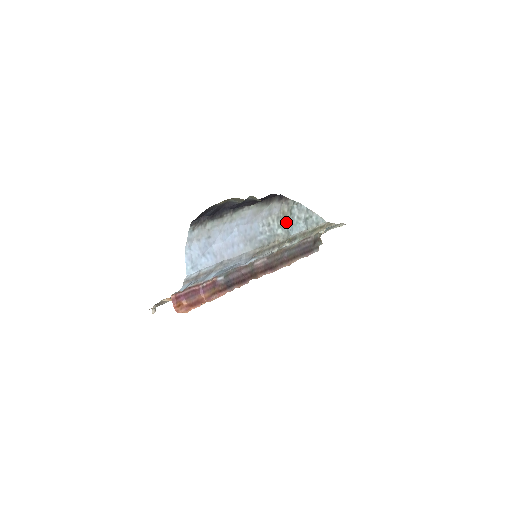
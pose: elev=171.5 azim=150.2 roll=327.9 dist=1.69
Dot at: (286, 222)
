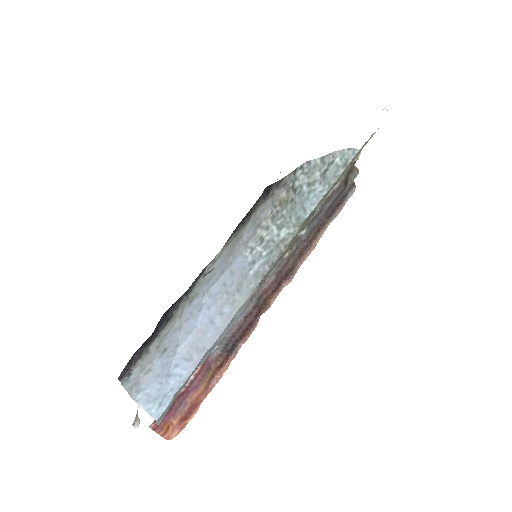
Dot at: (290, 209)
